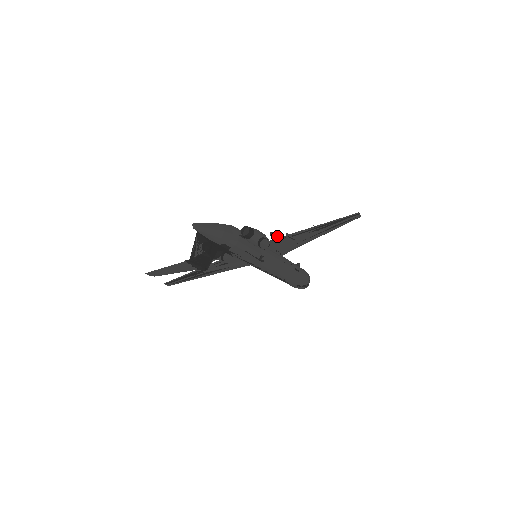
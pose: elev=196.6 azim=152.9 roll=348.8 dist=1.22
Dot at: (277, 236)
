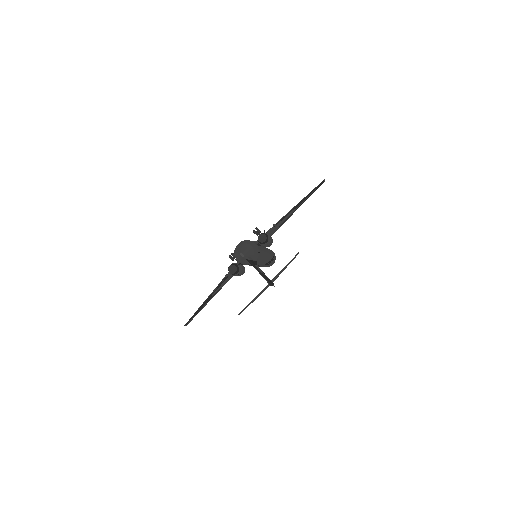
Dot at: (260, 231)
